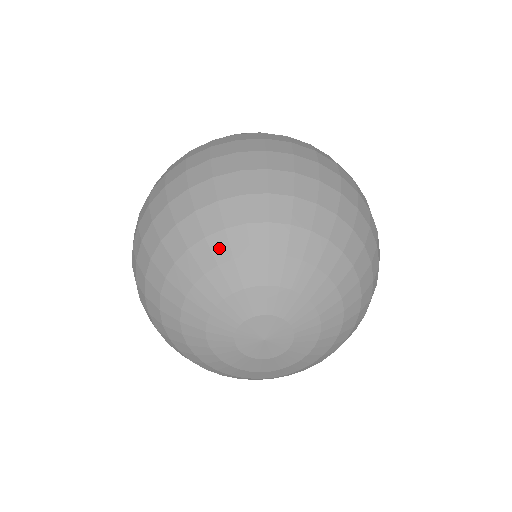
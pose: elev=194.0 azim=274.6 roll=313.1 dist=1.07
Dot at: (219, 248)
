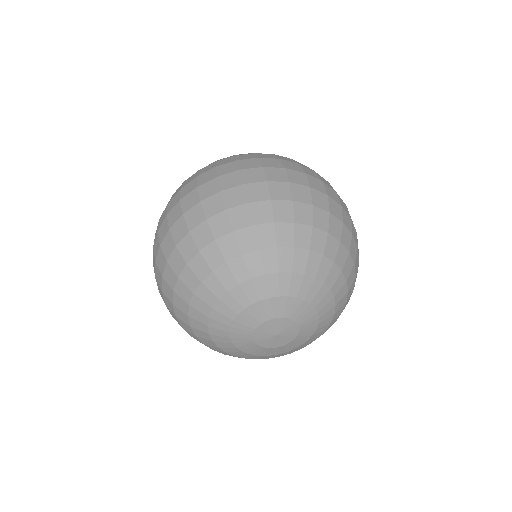
Dot at: (198, 317)
